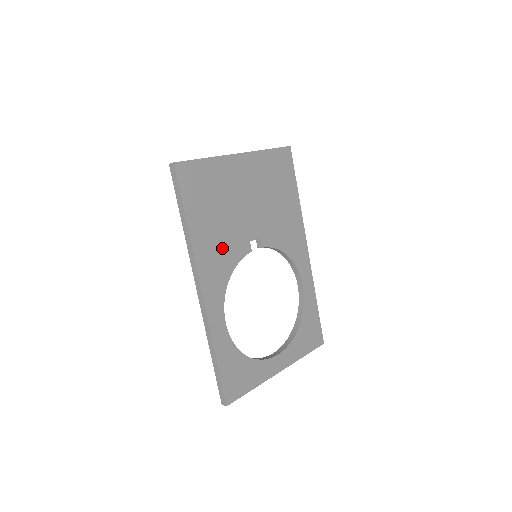
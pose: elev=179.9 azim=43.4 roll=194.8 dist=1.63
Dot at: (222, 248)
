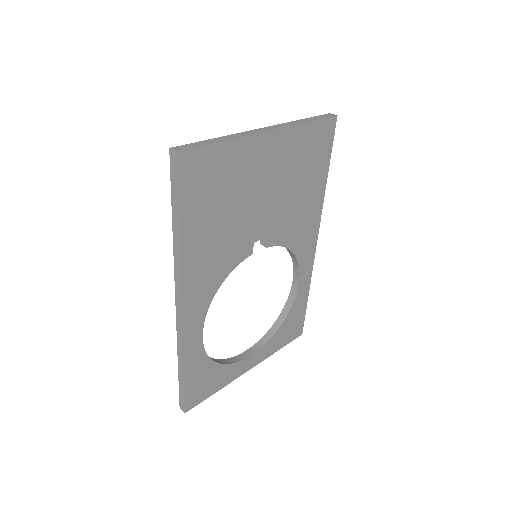
Dot at: (218, 255)
